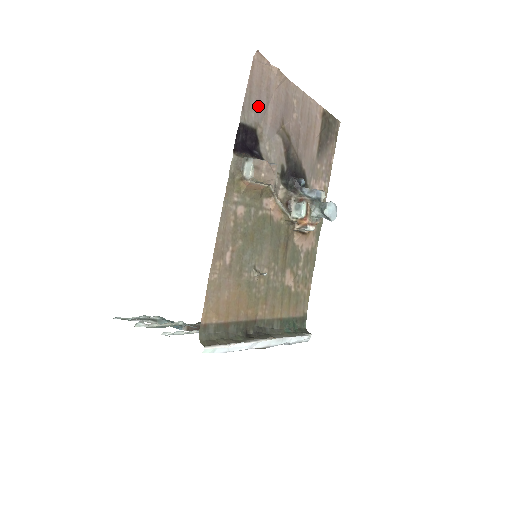
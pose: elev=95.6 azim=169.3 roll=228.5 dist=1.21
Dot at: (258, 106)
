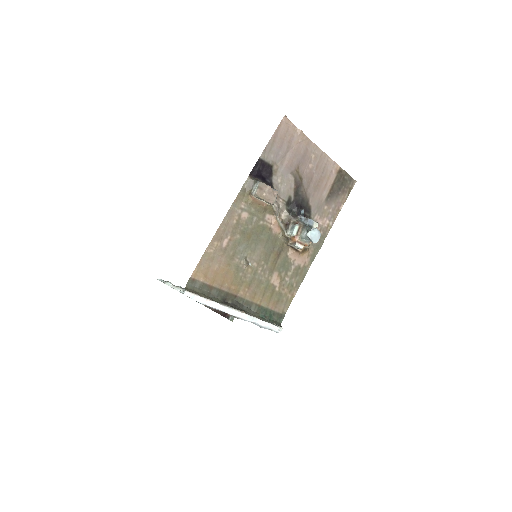
Dot at: (278, 151)
